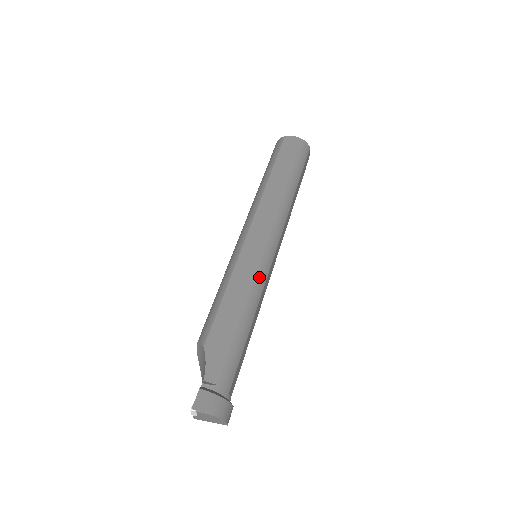
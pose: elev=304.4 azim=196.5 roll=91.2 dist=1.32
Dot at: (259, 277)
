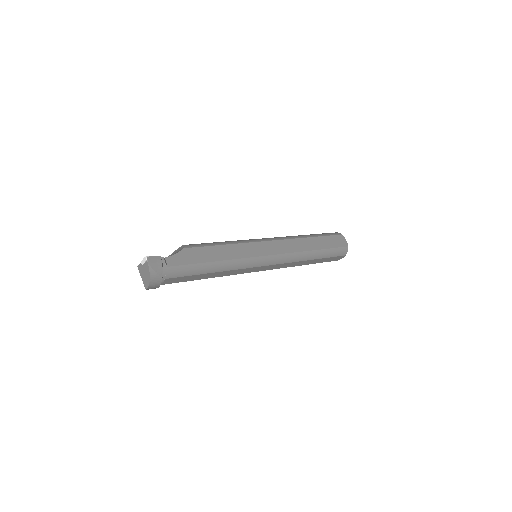
Dot at: (245, 261)
